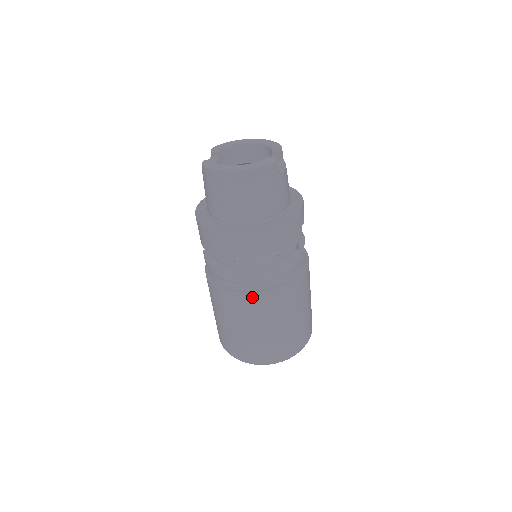
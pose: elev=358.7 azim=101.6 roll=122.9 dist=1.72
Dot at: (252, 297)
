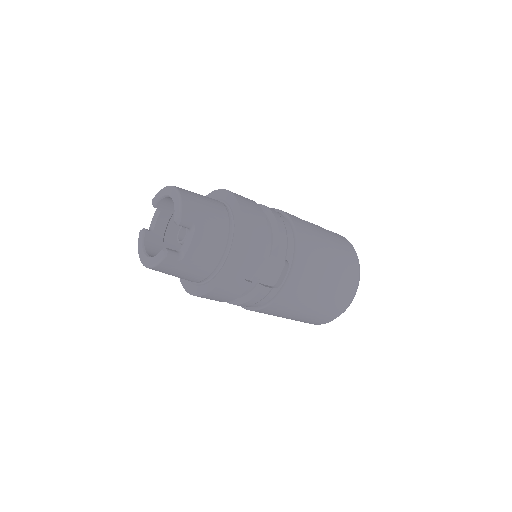
Dot at: occluded
